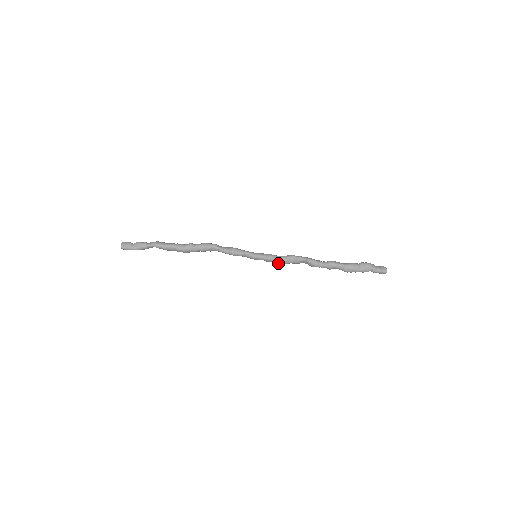
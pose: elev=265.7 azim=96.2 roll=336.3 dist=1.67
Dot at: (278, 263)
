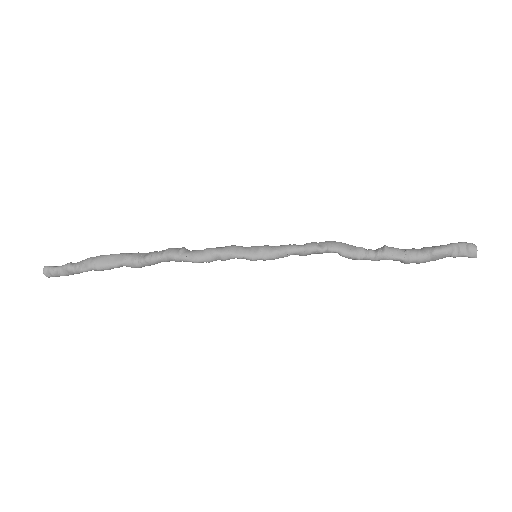
Dot at: (293, 254)
